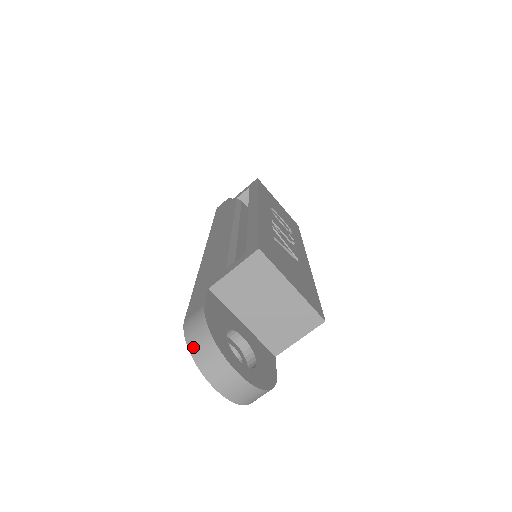
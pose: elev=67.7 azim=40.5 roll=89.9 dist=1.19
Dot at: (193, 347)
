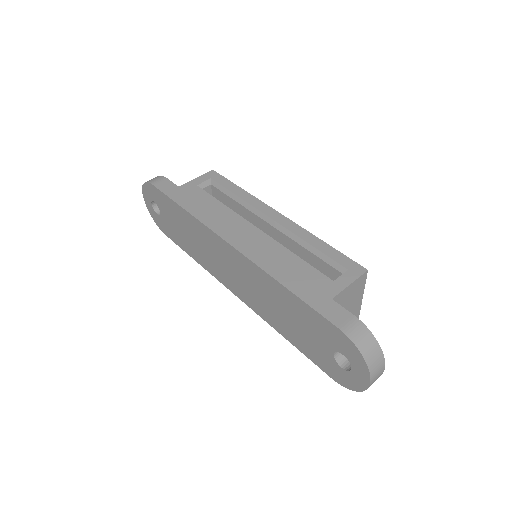
Dot at: (365, 351)
